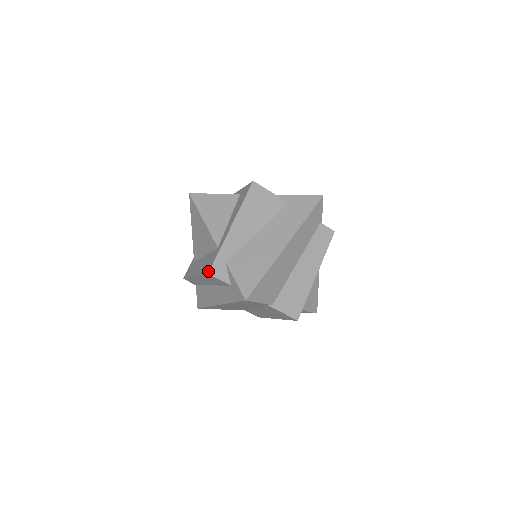
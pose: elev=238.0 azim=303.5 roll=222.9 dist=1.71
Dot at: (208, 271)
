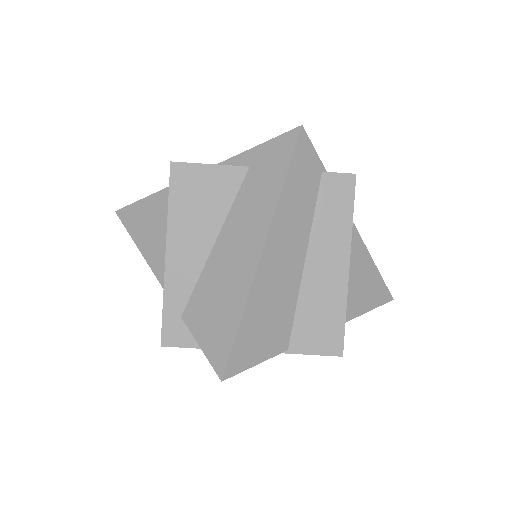
Dot at: (161, 341)
